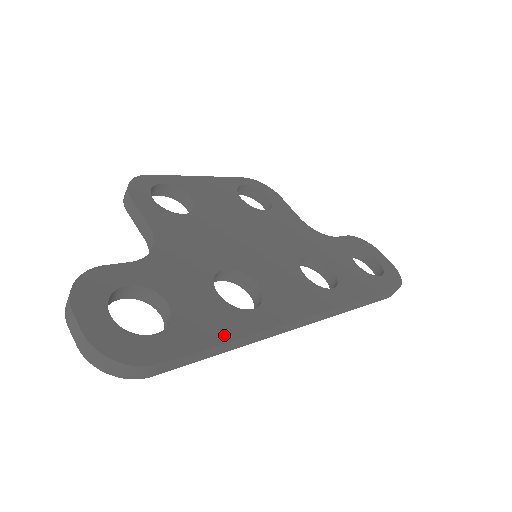
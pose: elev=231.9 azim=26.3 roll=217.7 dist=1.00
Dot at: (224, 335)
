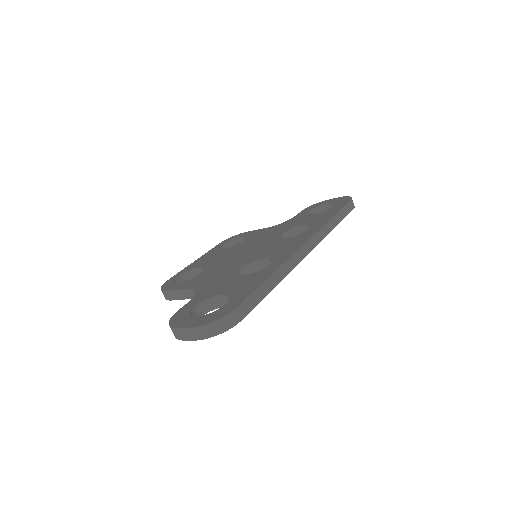
Dot at: (262, 280)
